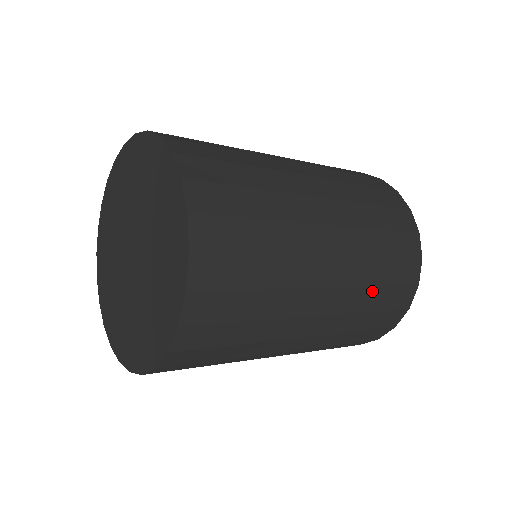
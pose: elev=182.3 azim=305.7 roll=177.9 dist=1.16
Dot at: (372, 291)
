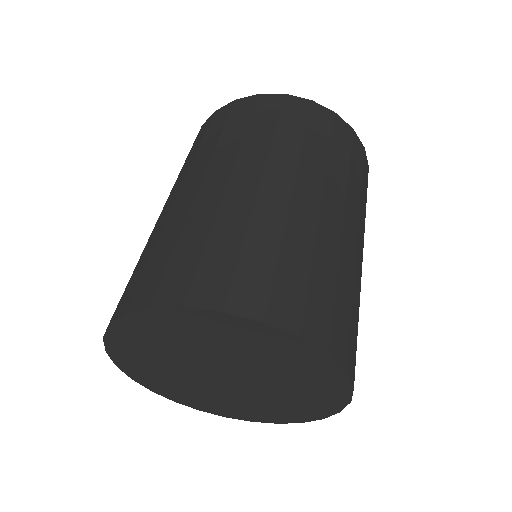
Dot at: occluded
